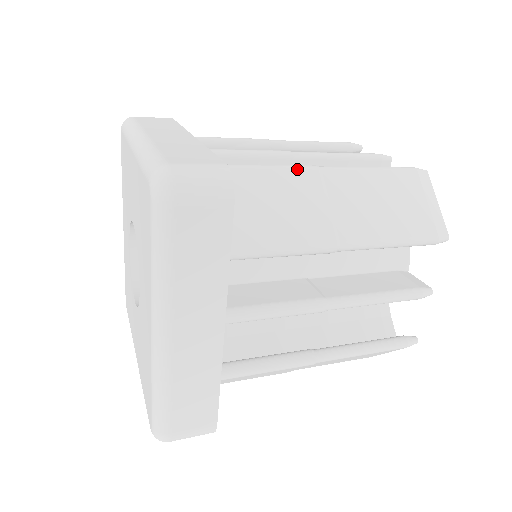
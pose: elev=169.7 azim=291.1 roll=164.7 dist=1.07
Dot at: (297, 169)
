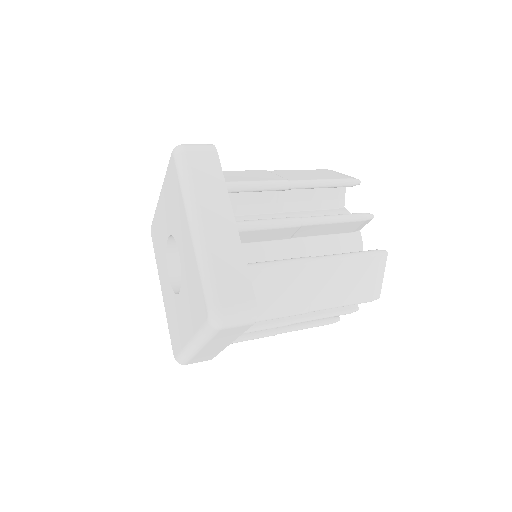
Dot at: (253, 170)
